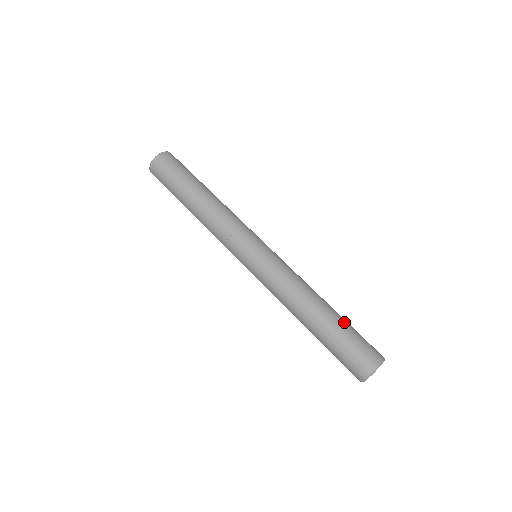
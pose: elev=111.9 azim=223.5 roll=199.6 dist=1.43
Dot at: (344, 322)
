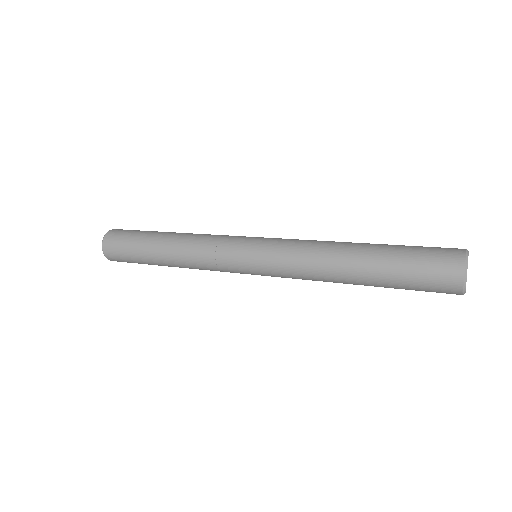
Dot at: occluded
